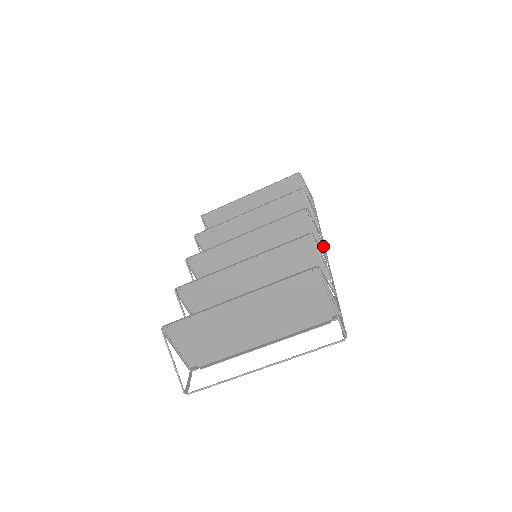
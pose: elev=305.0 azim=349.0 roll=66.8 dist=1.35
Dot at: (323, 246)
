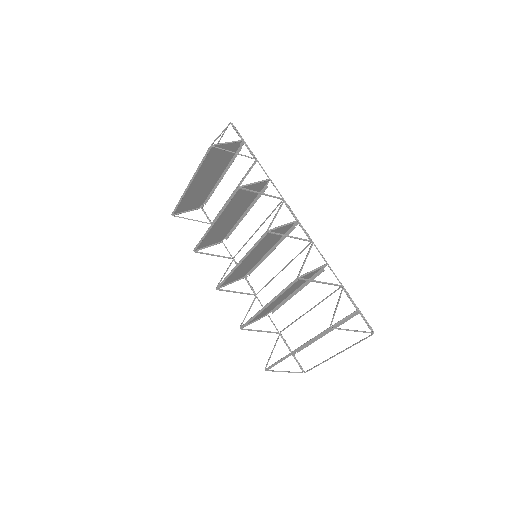
Dot at: (296, 222)
